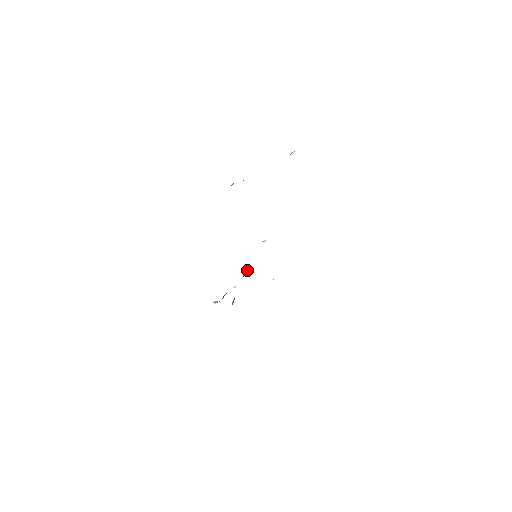
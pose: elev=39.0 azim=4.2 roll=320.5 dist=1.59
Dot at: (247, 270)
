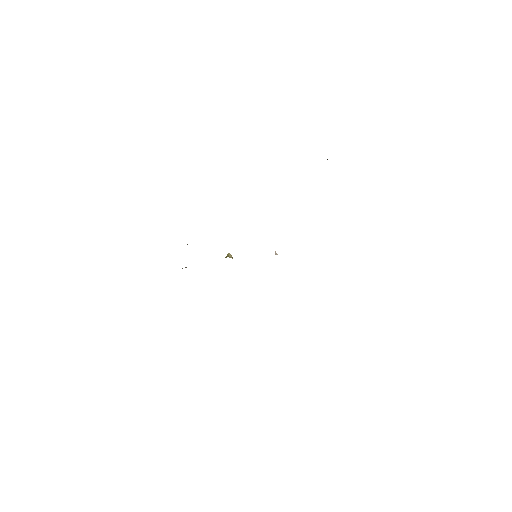
Dot at: occluded
